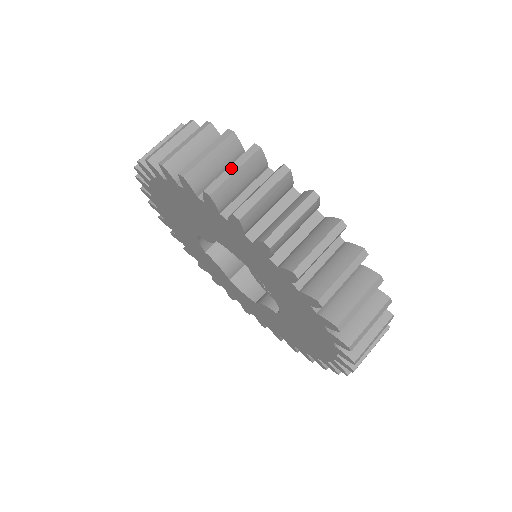
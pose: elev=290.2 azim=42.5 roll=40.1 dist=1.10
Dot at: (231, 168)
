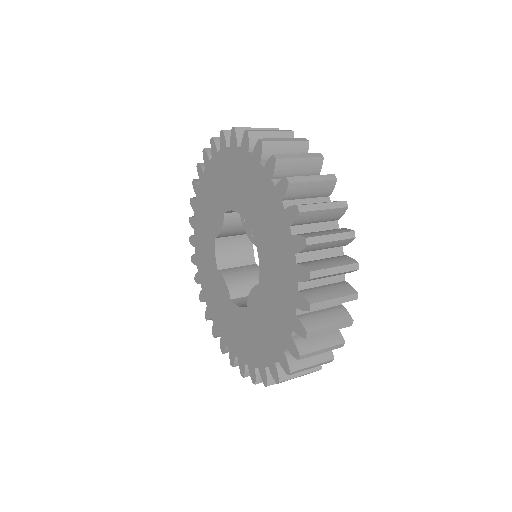
Dot at: occluded
